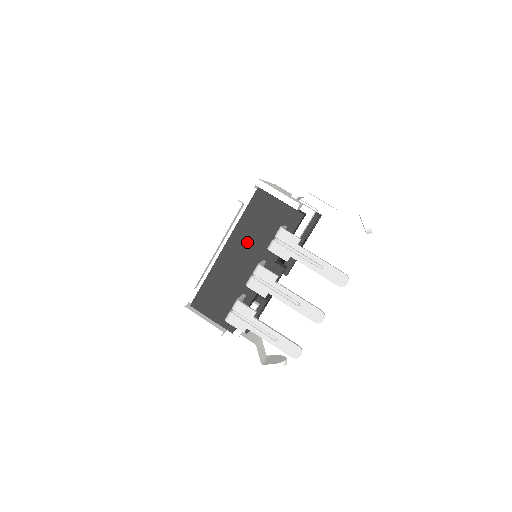
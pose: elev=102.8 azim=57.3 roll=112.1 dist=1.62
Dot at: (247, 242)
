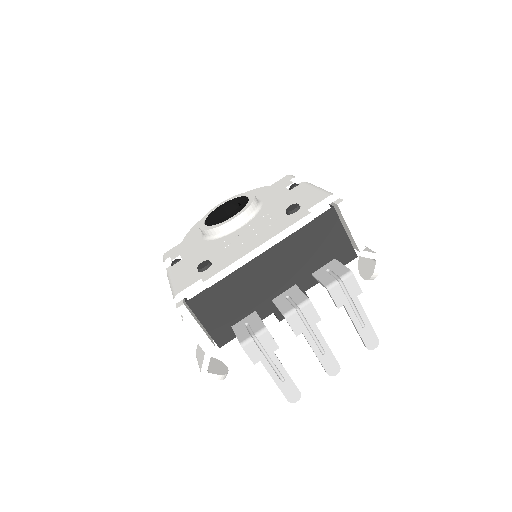
Dot at: (290, 258)
